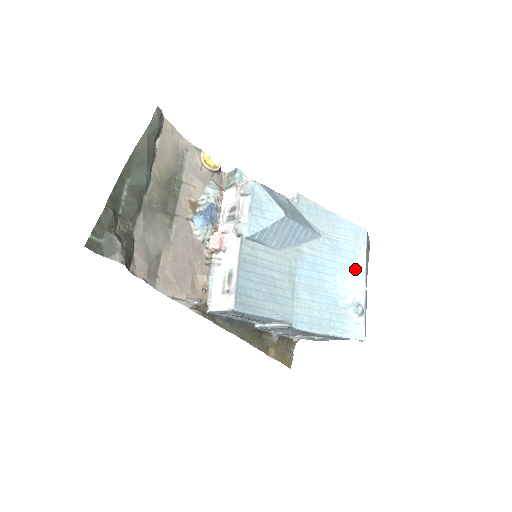
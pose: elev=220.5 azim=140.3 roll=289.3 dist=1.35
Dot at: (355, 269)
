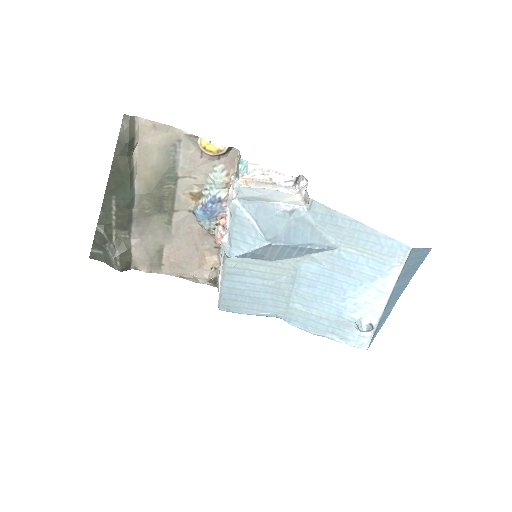
Dot at: (376, 288)
